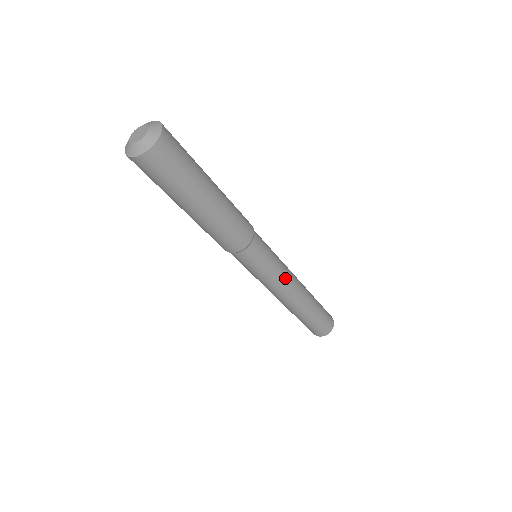
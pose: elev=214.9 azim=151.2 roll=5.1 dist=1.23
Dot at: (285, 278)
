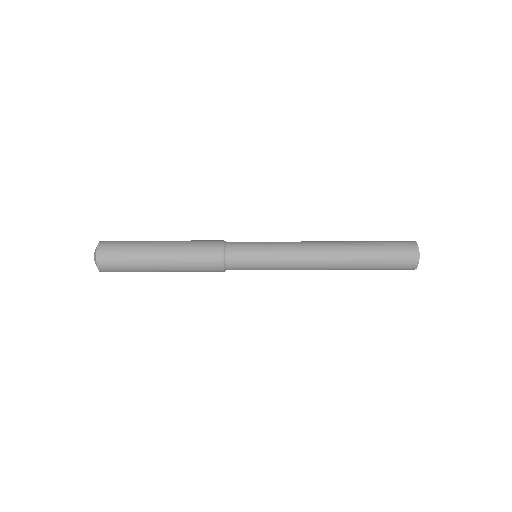
Dot at: (292, 268)
